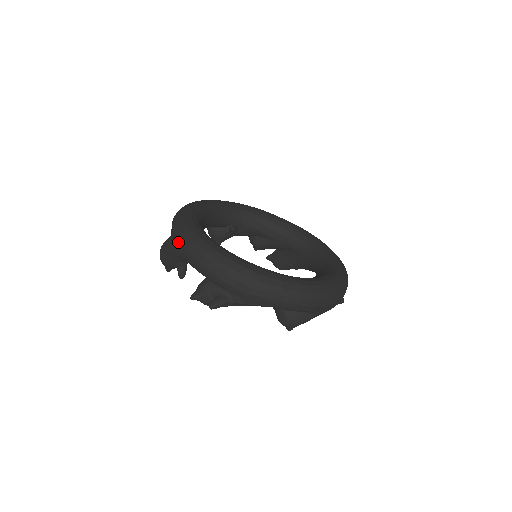
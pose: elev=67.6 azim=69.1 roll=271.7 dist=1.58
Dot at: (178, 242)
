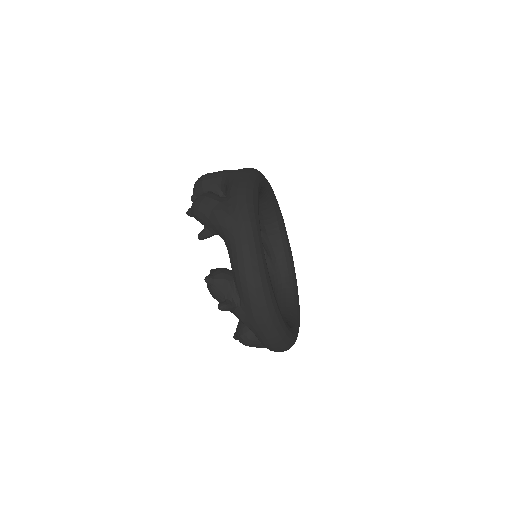
Dot at: (237, 227)
